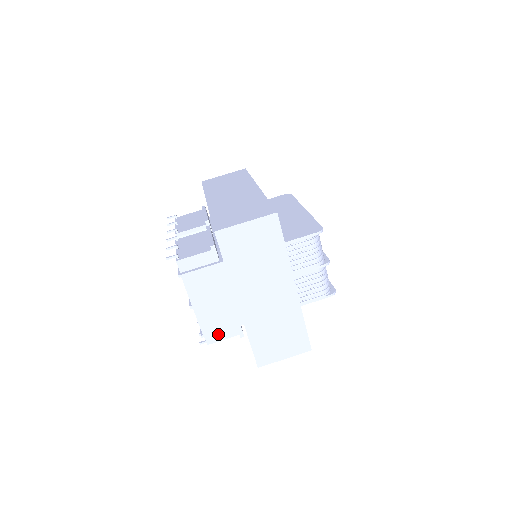
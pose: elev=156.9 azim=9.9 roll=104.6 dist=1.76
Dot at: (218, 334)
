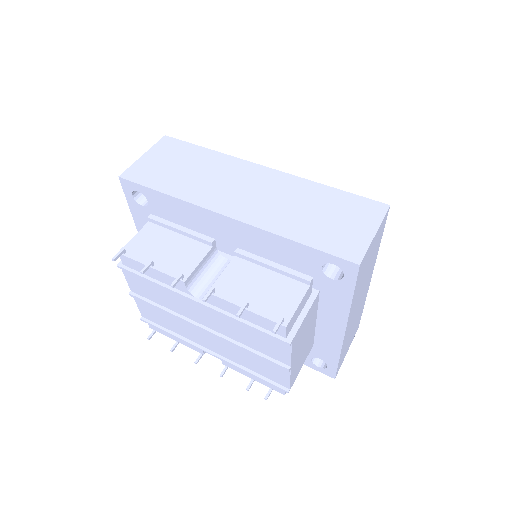
Dot at: occluded
